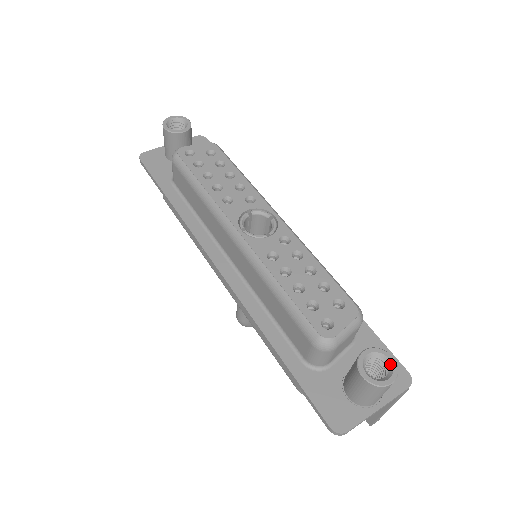
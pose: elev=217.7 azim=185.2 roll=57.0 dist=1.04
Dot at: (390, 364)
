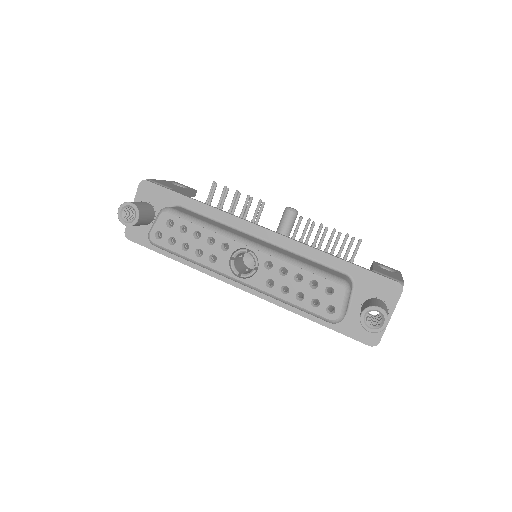
Dot at: (380, 313)
